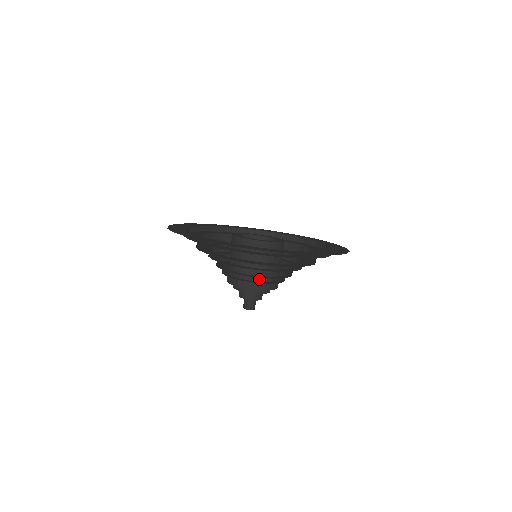
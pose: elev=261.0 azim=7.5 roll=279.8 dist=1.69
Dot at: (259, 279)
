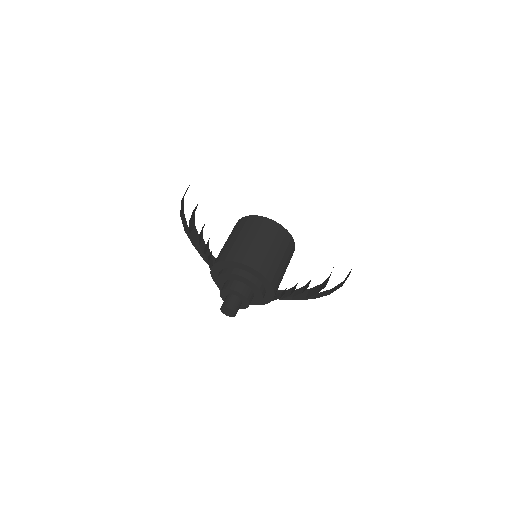
Dot at: (247, 252)
